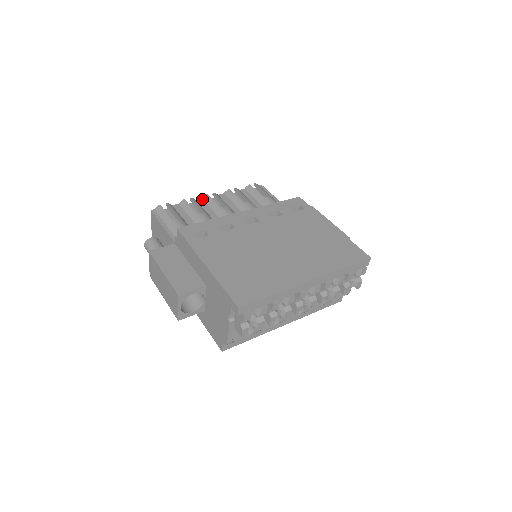
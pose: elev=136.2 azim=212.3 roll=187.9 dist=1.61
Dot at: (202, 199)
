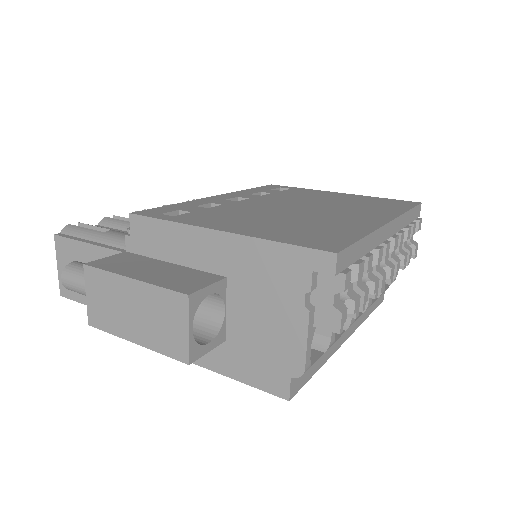
Dot at: occluded
